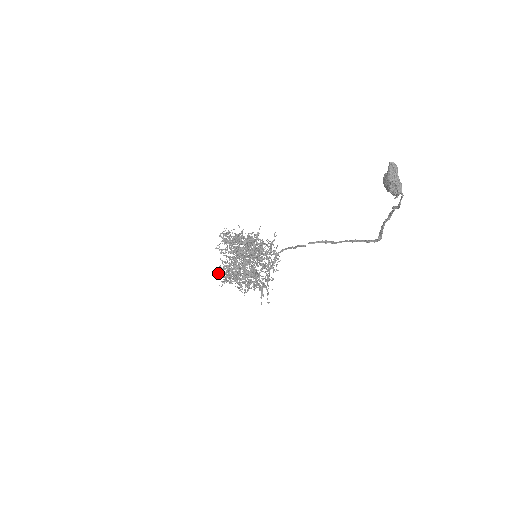
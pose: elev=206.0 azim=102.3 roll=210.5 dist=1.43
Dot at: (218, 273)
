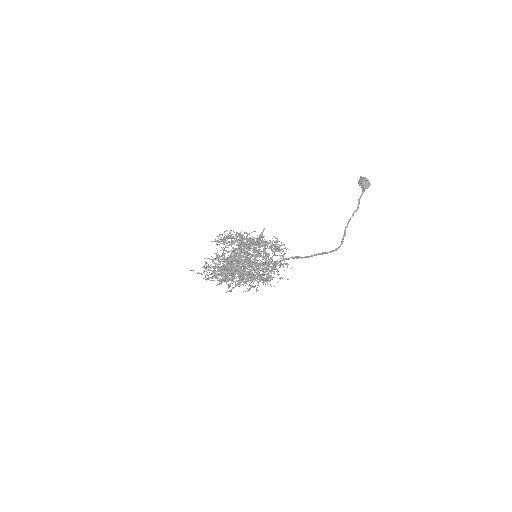
Dot at: occluded
